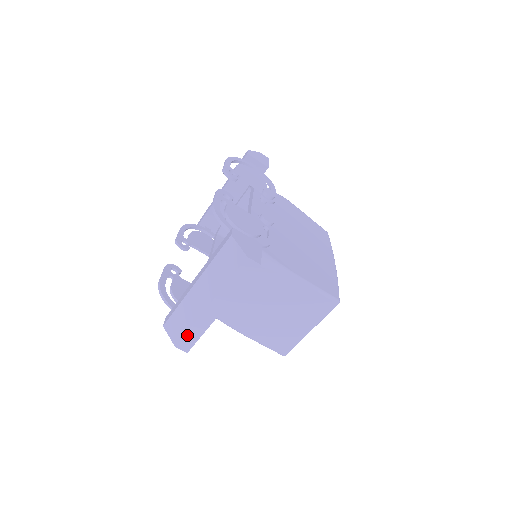
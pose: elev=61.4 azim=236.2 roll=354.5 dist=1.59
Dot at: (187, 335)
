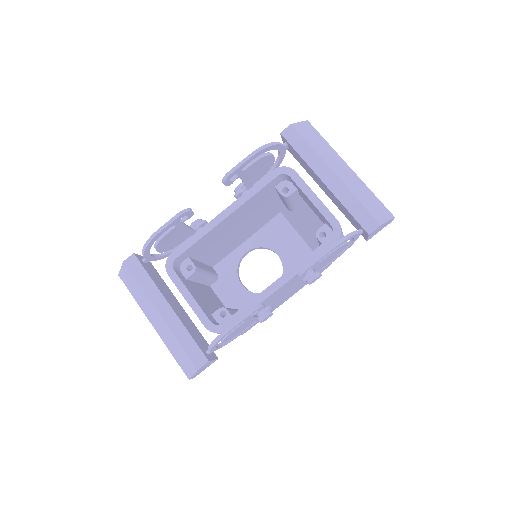
Dot at: (130, 291)
